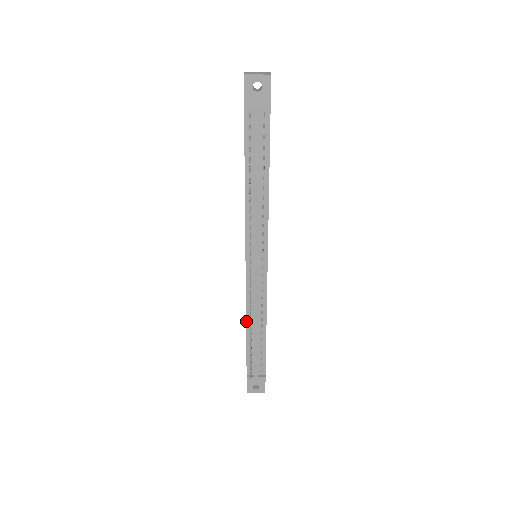
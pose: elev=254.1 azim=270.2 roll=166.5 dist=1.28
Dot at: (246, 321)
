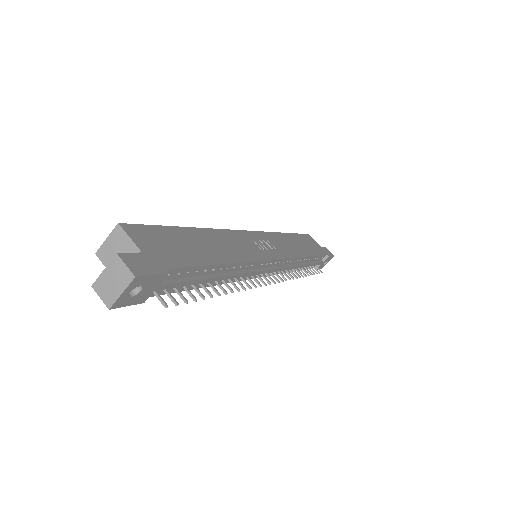
Dot at: (289, 272)
